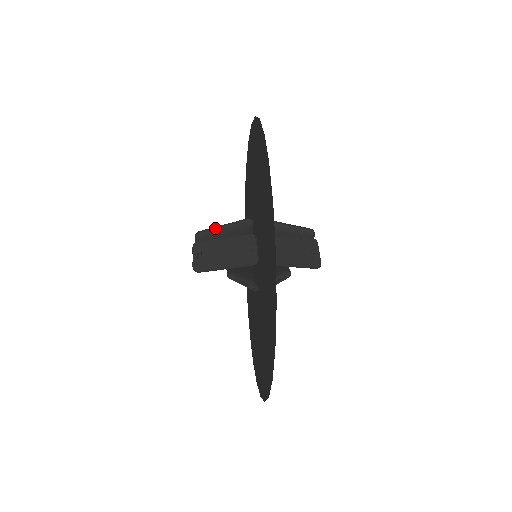
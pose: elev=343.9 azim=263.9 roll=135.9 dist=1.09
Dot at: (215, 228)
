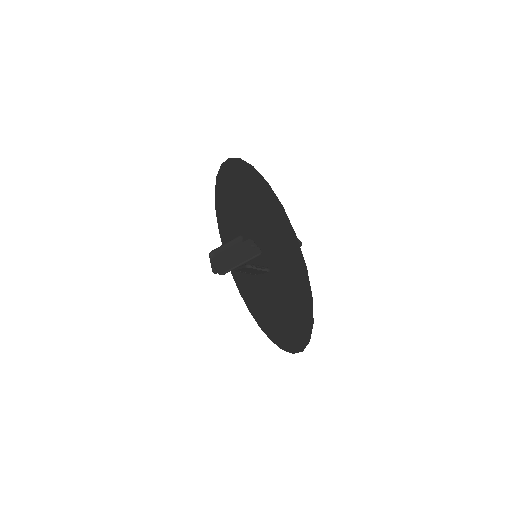
Dot at: (221, 246)
